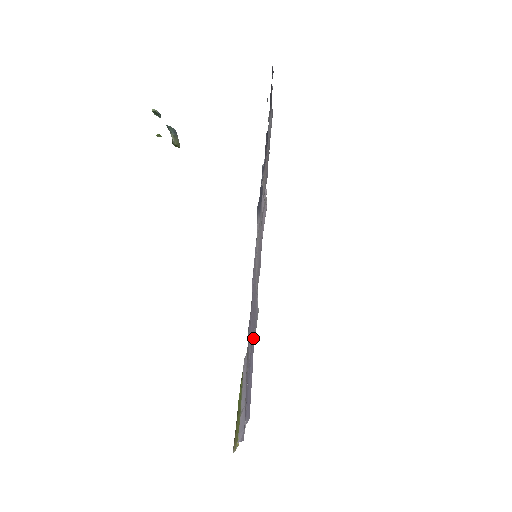
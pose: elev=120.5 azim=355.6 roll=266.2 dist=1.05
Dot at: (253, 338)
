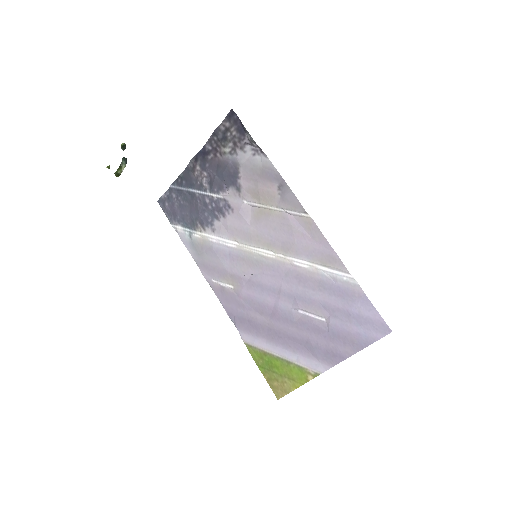
Dot at: (353, 296)
